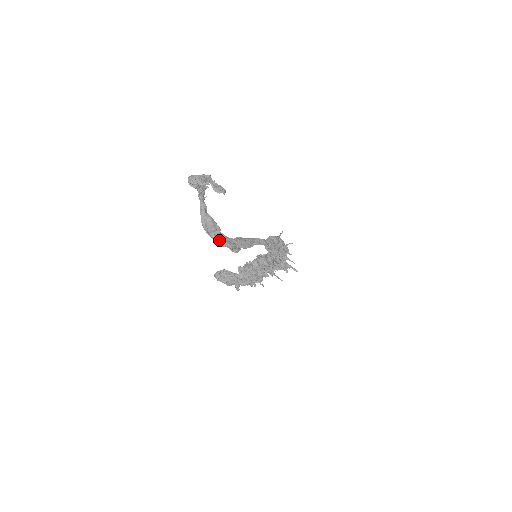
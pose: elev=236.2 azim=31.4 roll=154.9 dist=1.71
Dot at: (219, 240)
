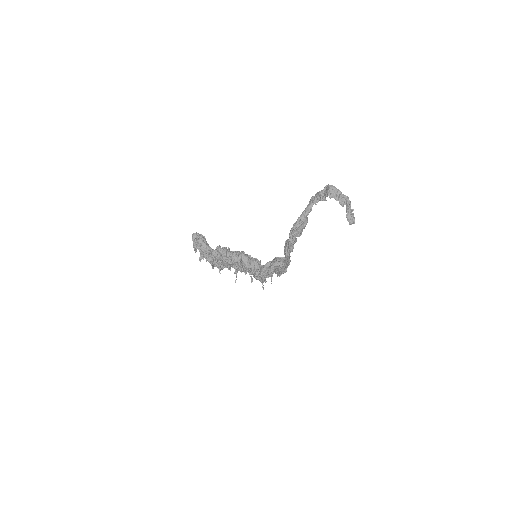
Dot at: (294, 241)
